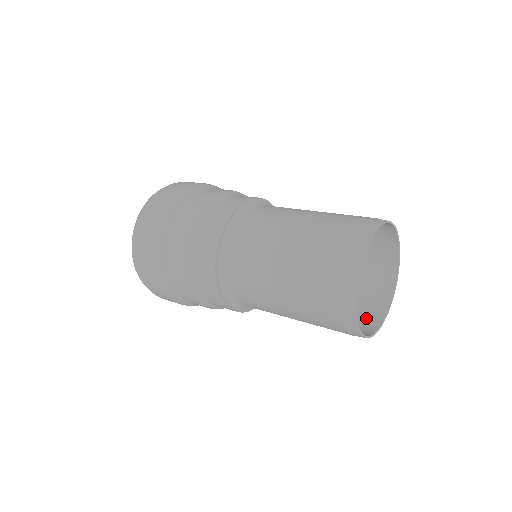
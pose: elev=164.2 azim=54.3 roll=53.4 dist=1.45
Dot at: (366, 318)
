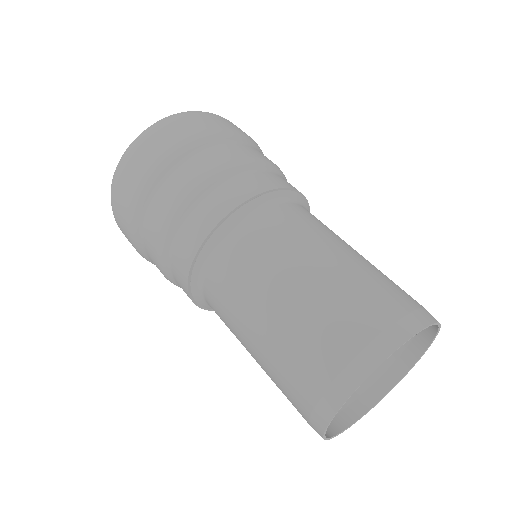
Dot at: (376, 371)
